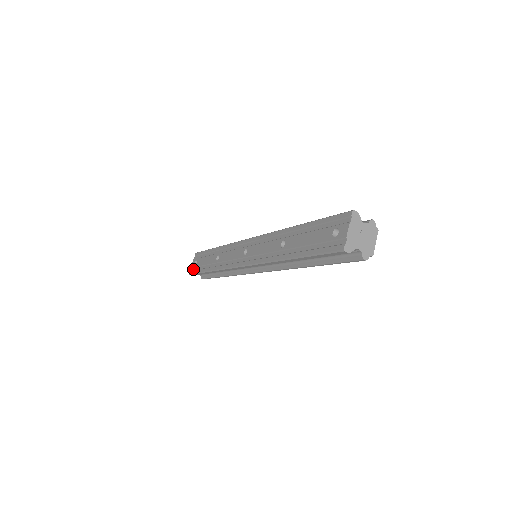
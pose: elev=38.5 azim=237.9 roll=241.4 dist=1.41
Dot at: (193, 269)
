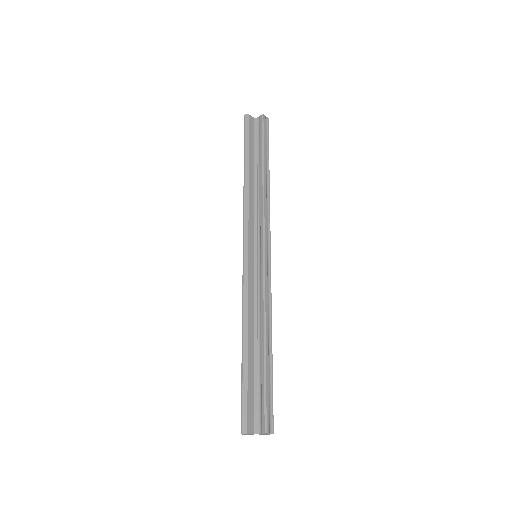
Dot at: (241, 419)
